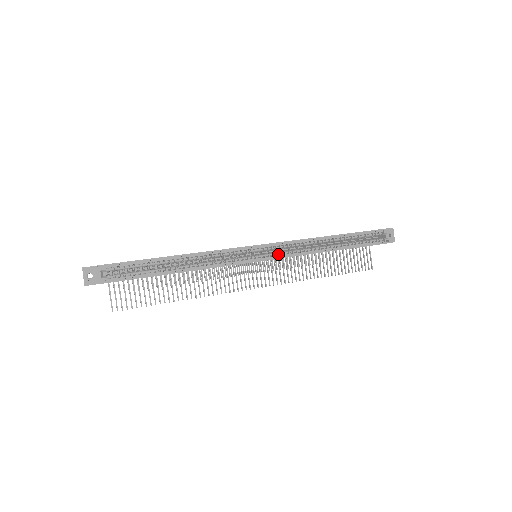
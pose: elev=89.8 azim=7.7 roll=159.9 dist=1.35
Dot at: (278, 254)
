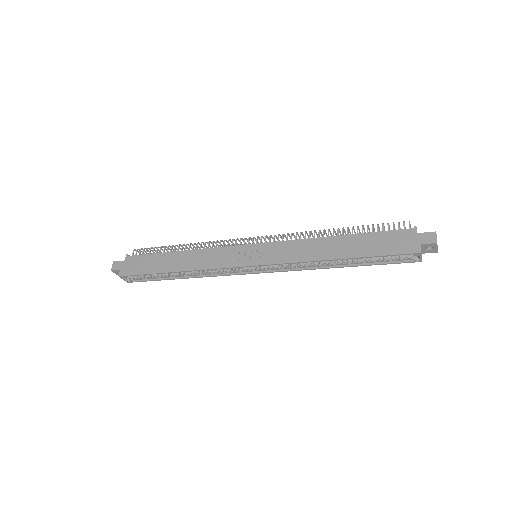
Dot at: occluded
